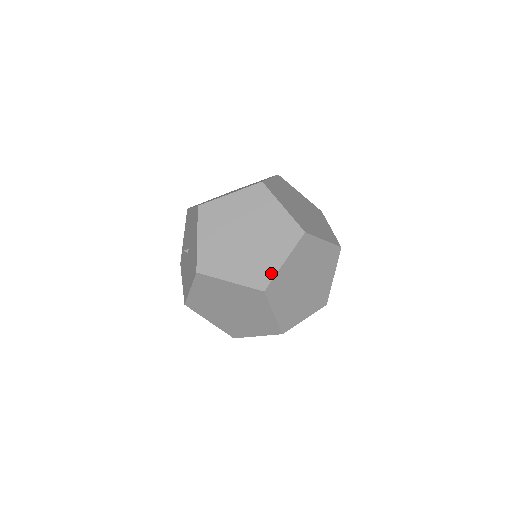
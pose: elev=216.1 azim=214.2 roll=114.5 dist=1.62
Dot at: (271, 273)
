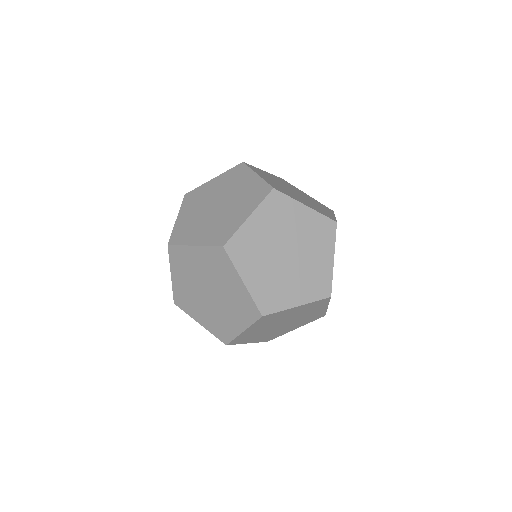
Dot at: (231, 335)
